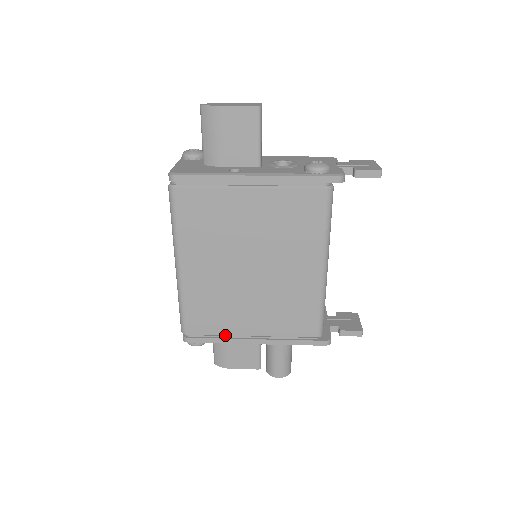
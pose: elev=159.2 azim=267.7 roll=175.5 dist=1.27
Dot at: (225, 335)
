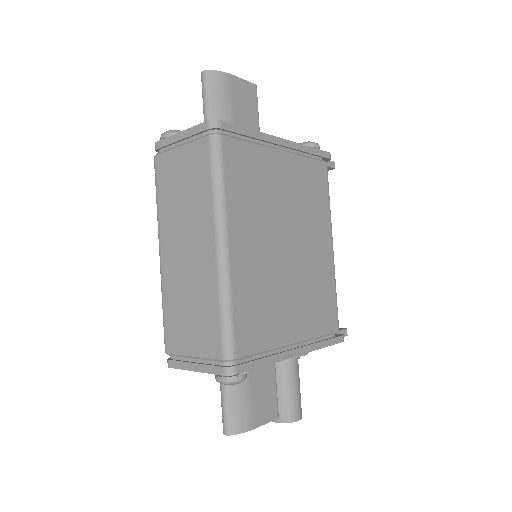
Dot at: (273, 348)
